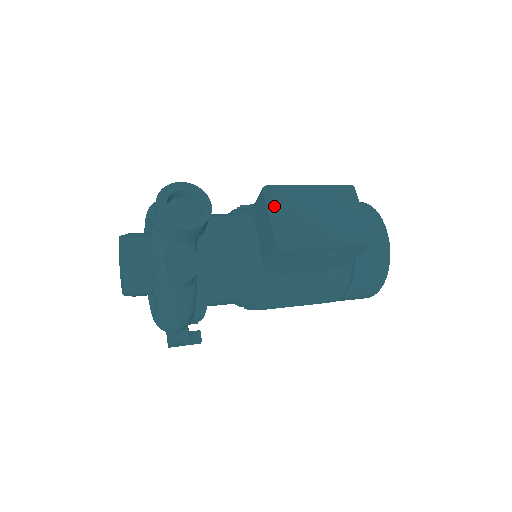
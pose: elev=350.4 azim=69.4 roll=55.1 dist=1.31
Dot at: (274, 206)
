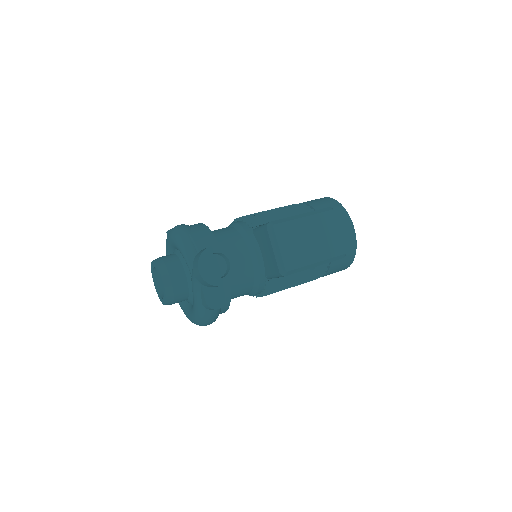
Dot at: (277, 243)
